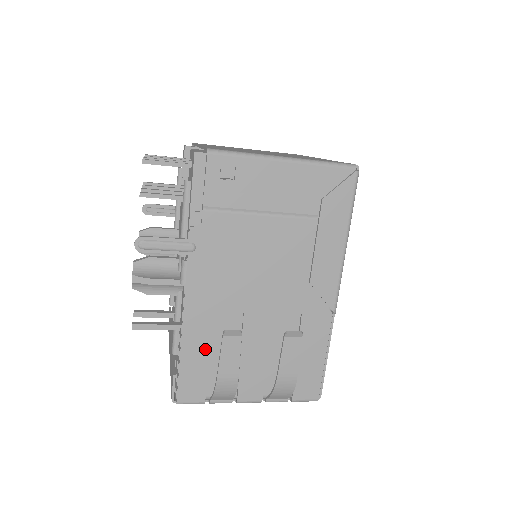
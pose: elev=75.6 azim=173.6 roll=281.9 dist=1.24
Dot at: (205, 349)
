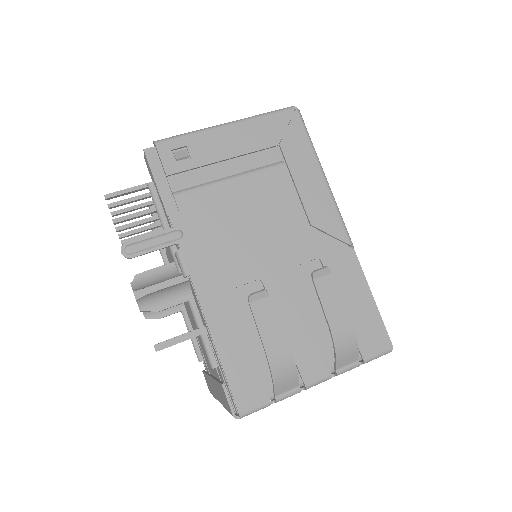
Dot at: (241, 337)
